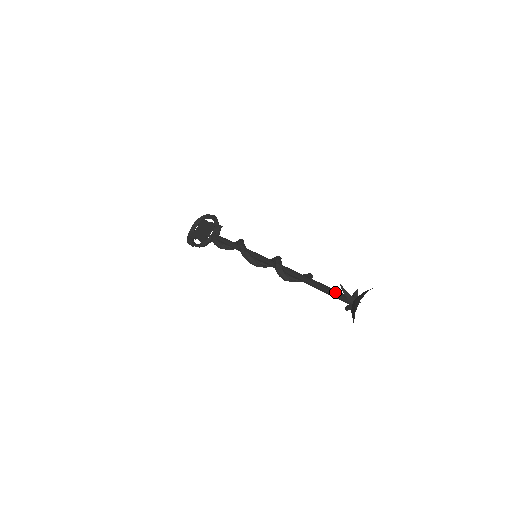
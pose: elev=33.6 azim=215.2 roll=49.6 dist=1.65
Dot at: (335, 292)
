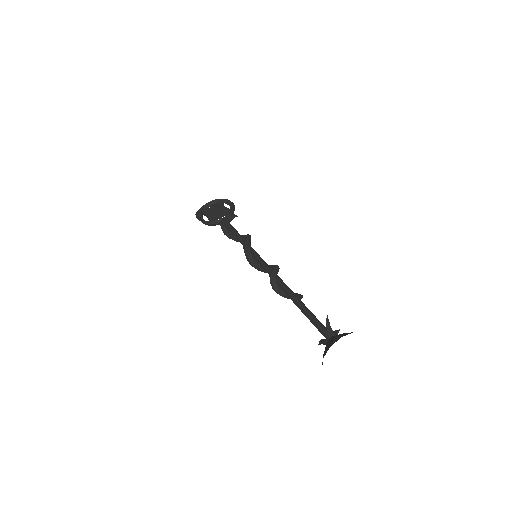
Dot at: (318, 321)
